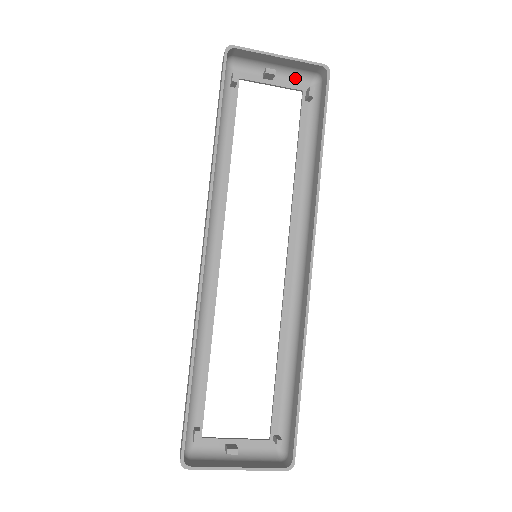
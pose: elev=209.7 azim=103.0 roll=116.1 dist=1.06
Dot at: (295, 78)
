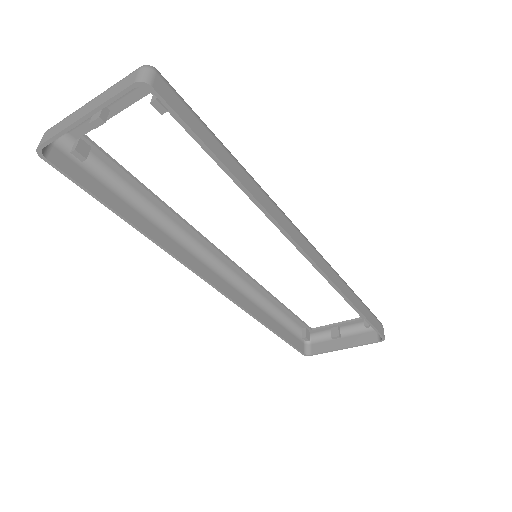
Dot at: occluded
